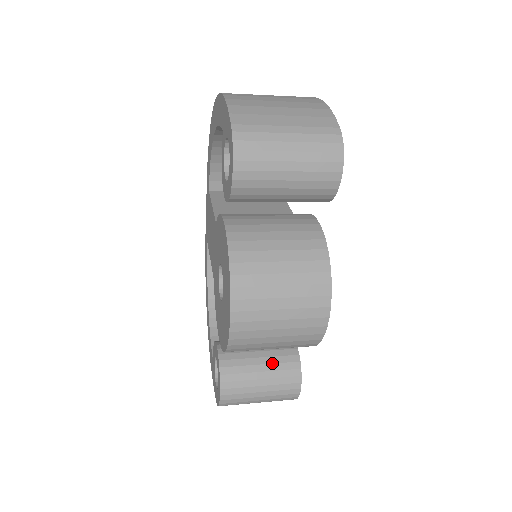
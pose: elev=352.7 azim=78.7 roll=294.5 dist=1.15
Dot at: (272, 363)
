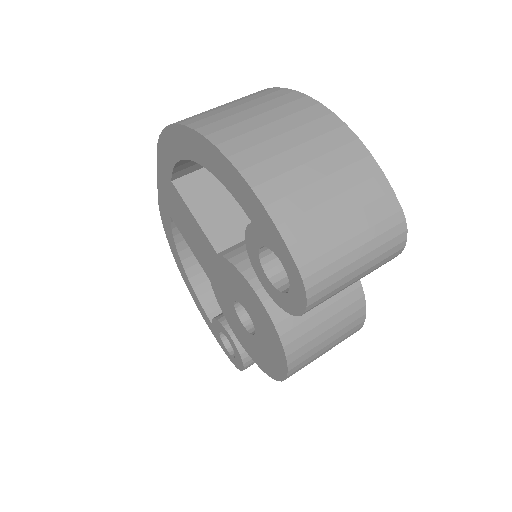
Dot at: occluded
